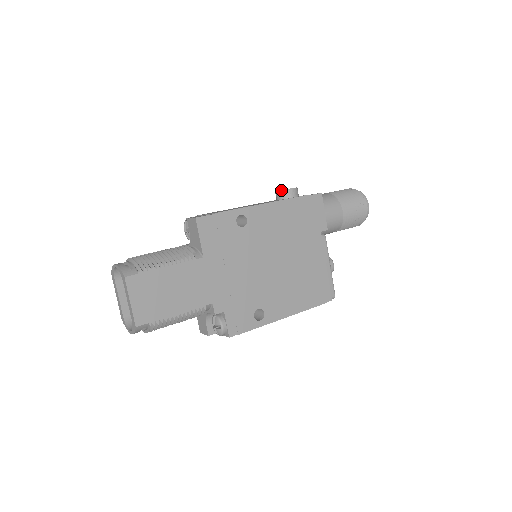
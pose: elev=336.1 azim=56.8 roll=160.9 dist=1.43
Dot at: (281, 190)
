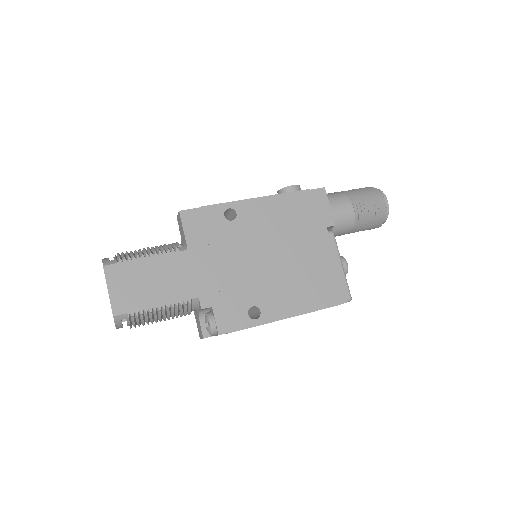
Dot at: (281, 189)
